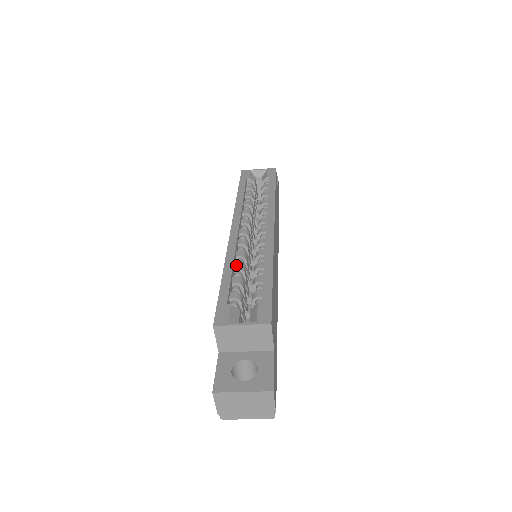
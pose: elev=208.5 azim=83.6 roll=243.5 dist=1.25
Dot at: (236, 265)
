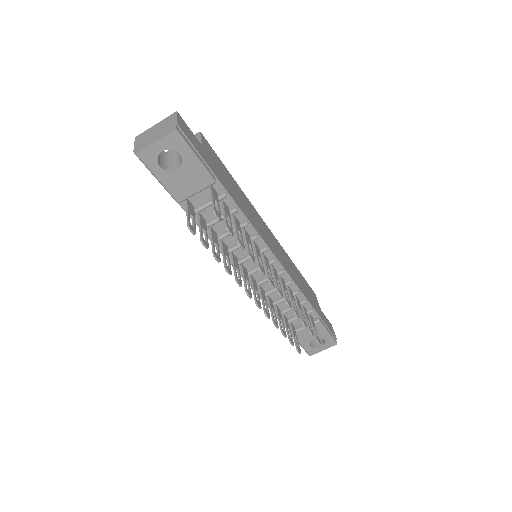
Dot at: occluded
